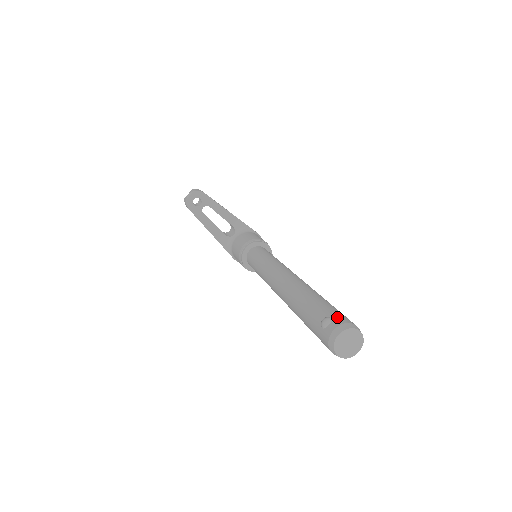
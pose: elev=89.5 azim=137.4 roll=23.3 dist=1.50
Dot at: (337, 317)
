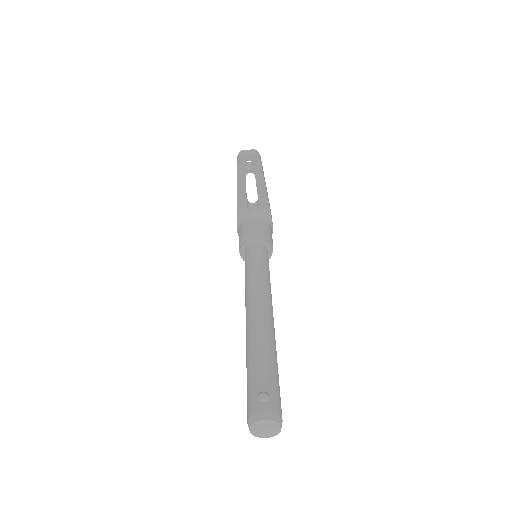
Dot at: (275, 400)
